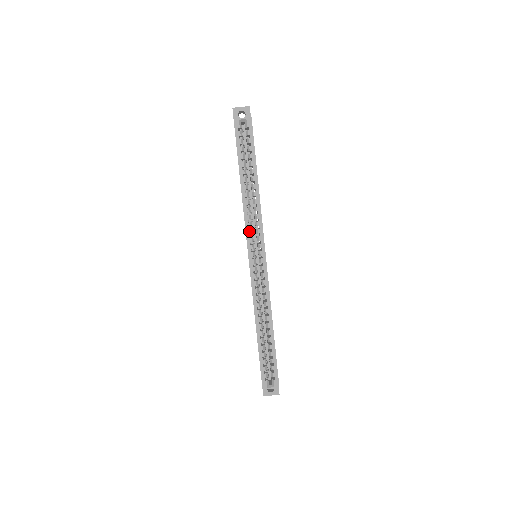
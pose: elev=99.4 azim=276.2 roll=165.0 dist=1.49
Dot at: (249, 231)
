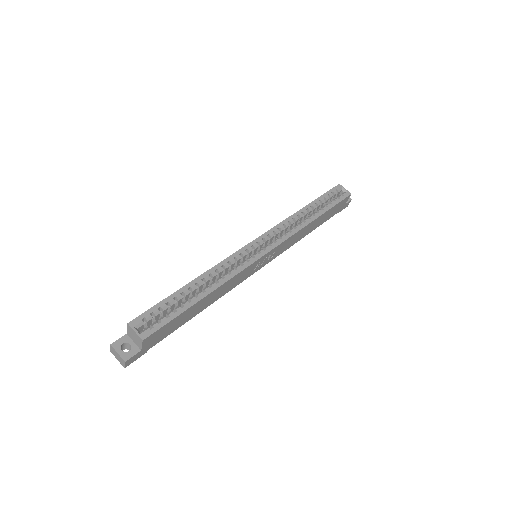
Dot at: (277, 229)
